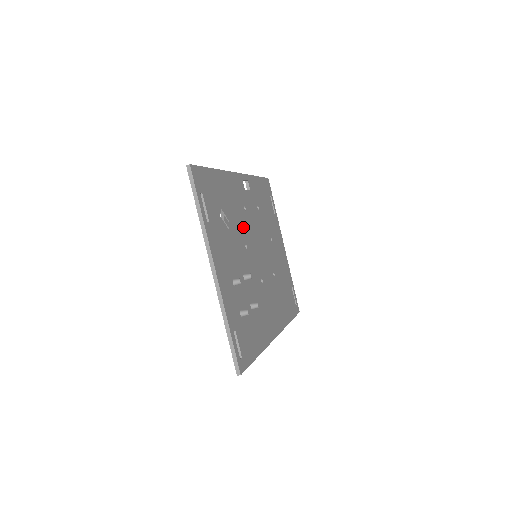
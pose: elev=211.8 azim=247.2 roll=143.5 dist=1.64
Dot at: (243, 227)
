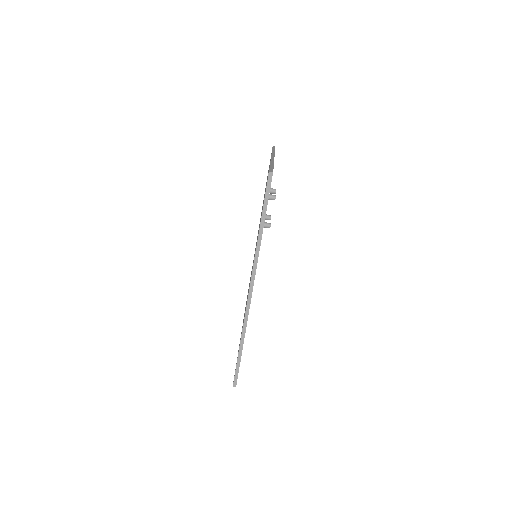
Dot at: occluded
